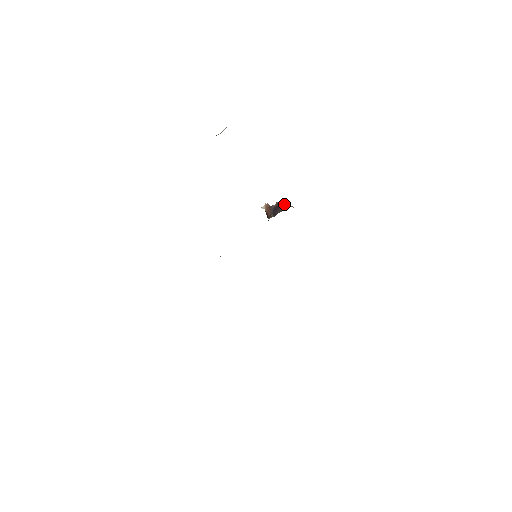
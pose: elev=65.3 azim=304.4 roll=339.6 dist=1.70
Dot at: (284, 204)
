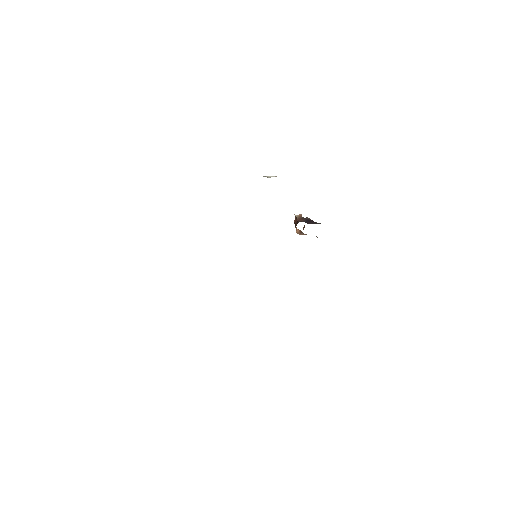
Dot at: (319, 223)
